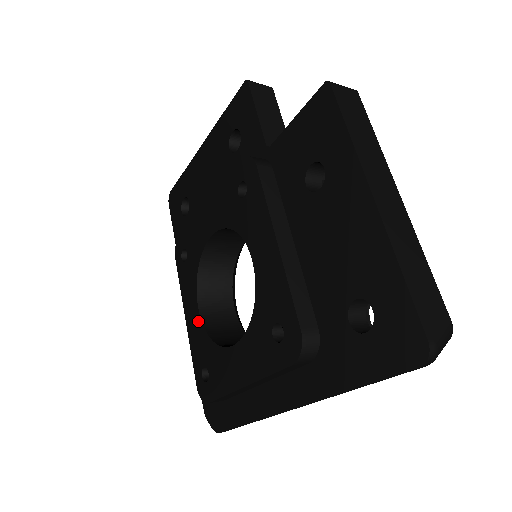
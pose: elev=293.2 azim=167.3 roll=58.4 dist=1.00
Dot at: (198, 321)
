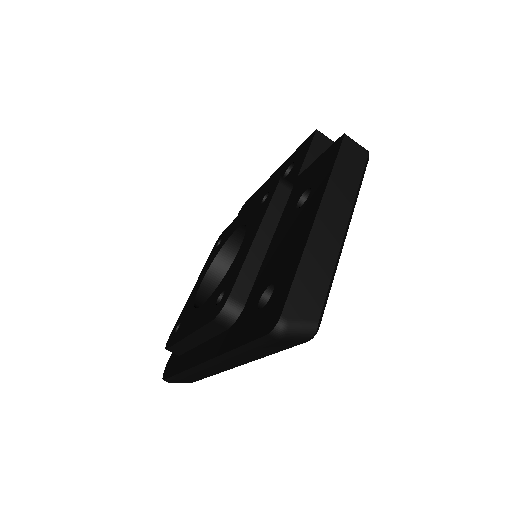
Dot at: (197, 290)
